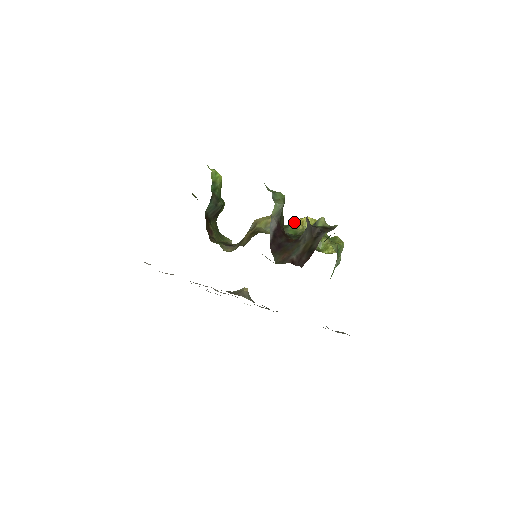
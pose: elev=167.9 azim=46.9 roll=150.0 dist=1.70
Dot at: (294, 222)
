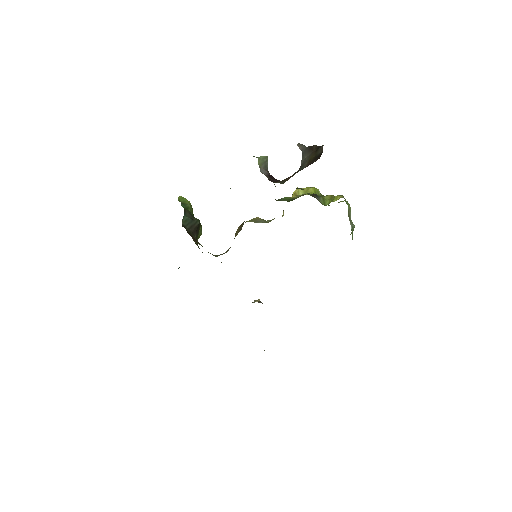
Dot at: occluded
